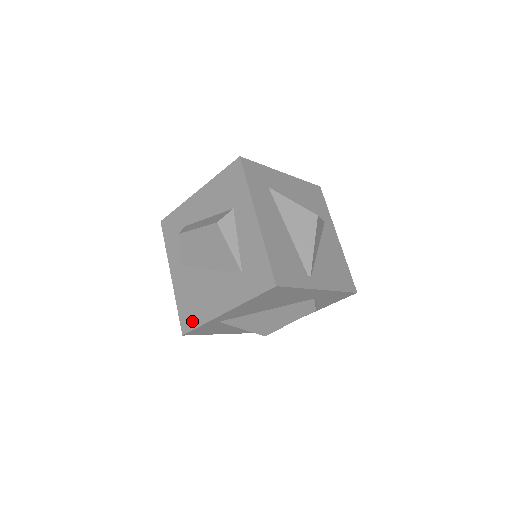
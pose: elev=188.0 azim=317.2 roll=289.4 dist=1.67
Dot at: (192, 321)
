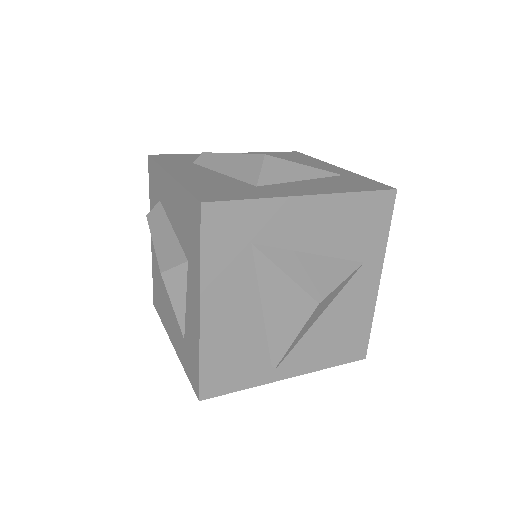
Dot at: (158, 306)
